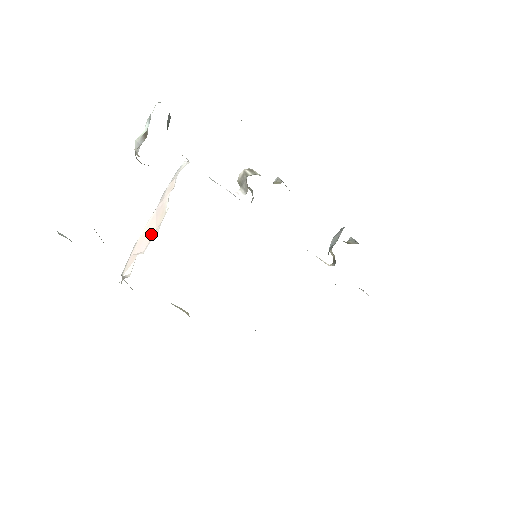
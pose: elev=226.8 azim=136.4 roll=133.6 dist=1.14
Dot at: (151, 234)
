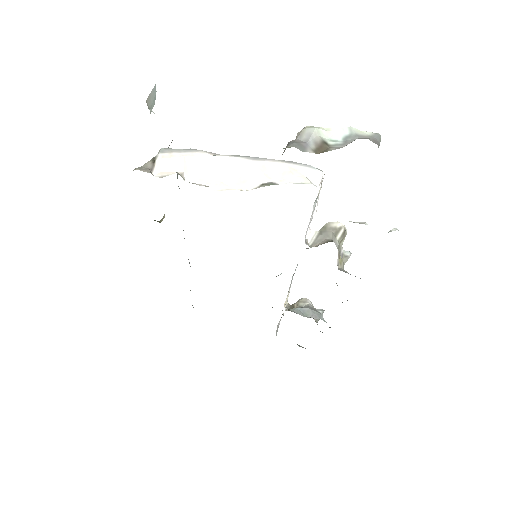
Dot at: (214, 176)
